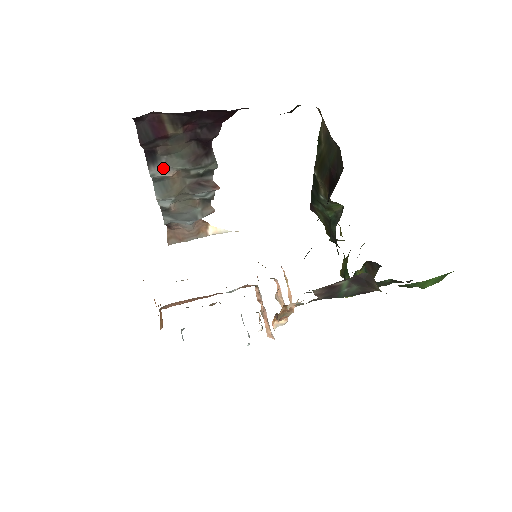
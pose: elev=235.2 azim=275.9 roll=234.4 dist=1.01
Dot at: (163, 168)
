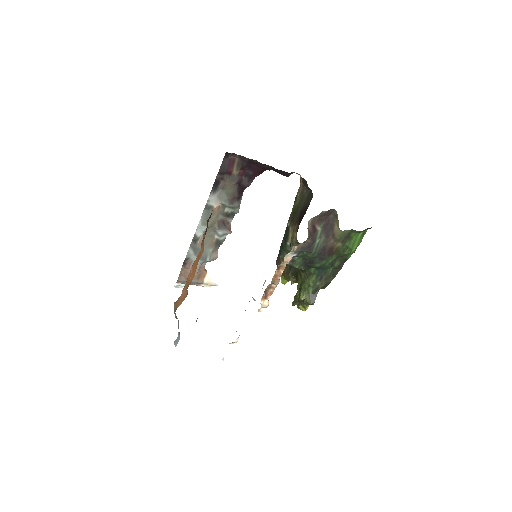
Dot at: (215, 198)
